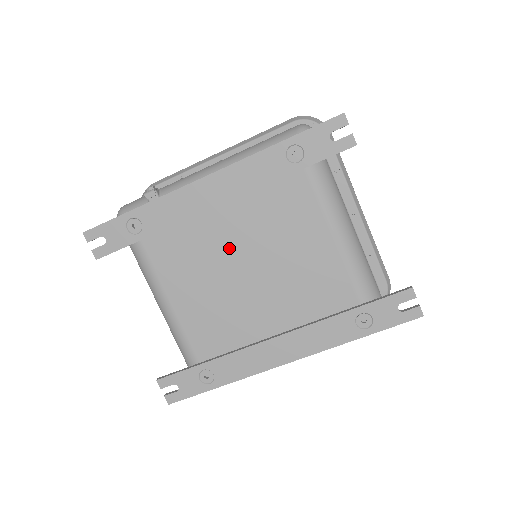
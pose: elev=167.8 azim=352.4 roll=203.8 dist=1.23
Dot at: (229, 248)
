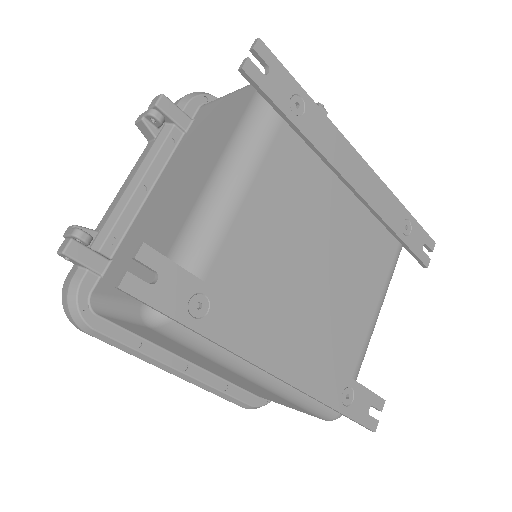
Dot at: (327, 223)
